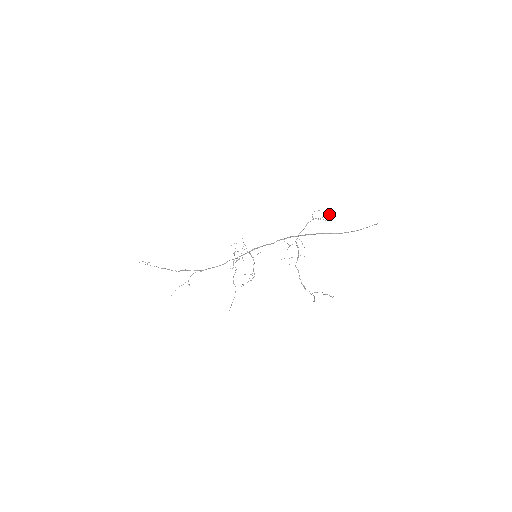
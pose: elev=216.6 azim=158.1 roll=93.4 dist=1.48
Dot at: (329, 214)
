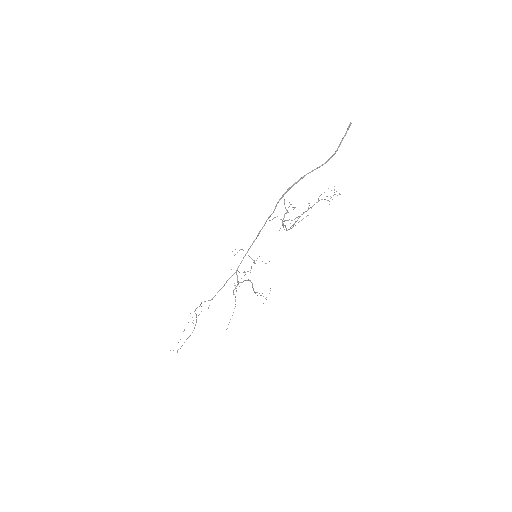
Dot at: occluded
